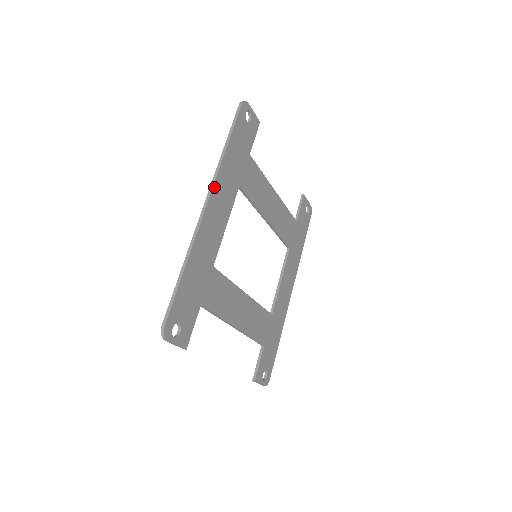
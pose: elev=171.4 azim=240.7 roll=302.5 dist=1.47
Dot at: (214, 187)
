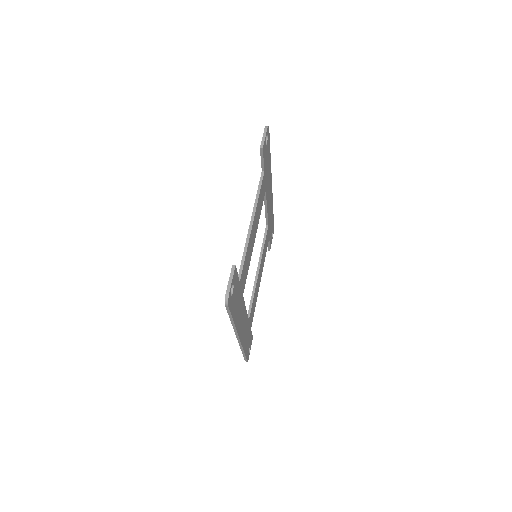
Dot at: (238, 333)
